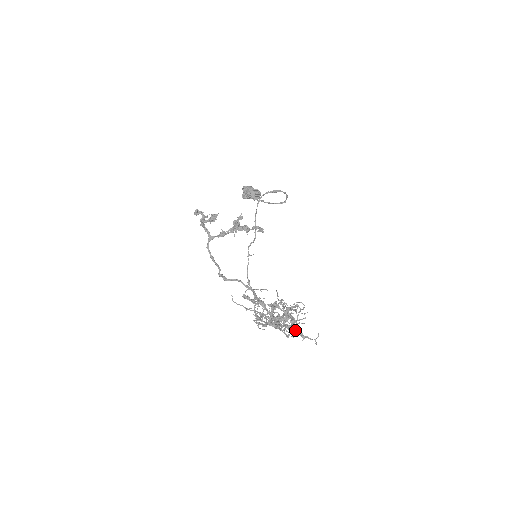
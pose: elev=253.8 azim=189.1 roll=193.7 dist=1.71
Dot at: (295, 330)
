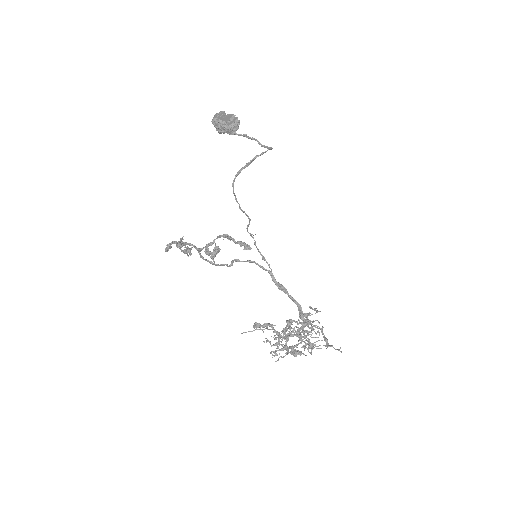
Dot at: (319, 328)
